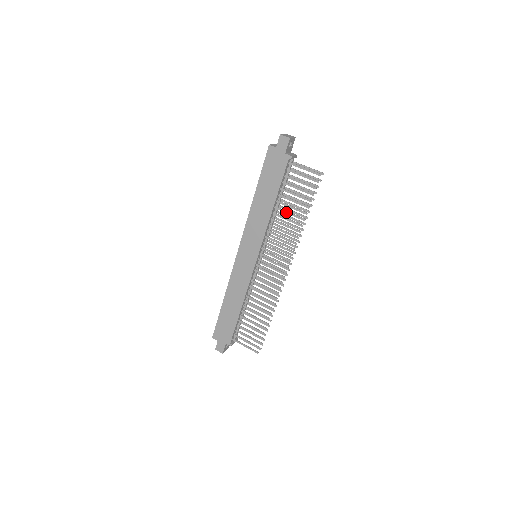
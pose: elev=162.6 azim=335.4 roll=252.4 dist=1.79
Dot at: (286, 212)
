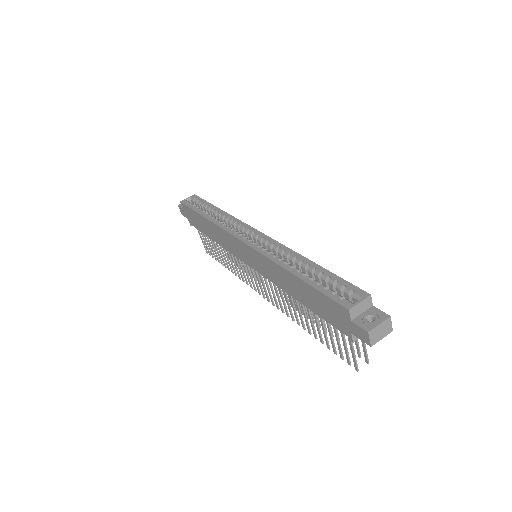
Dot at: (303, 312)
